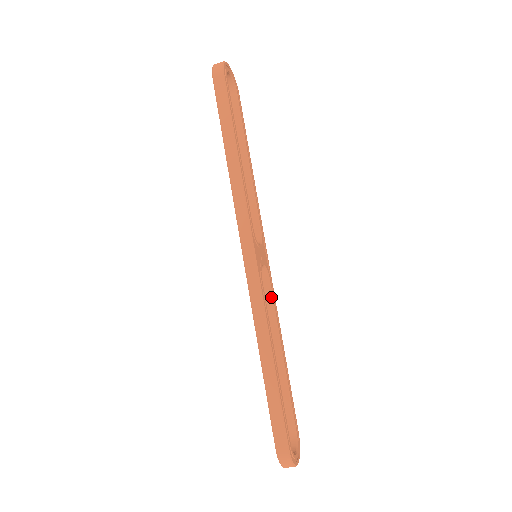
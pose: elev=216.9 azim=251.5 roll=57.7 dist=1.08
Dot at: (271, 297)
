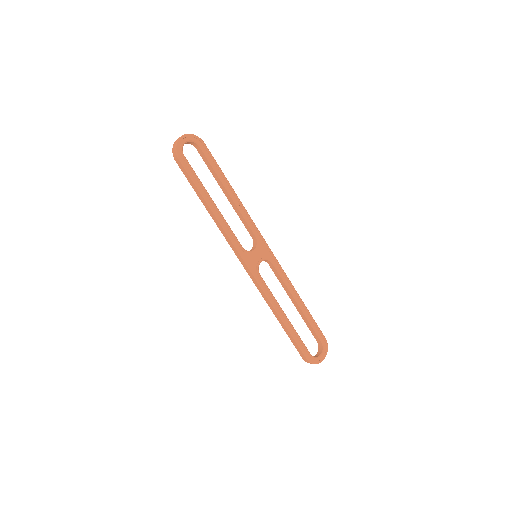
Dot at: (278, 273)
